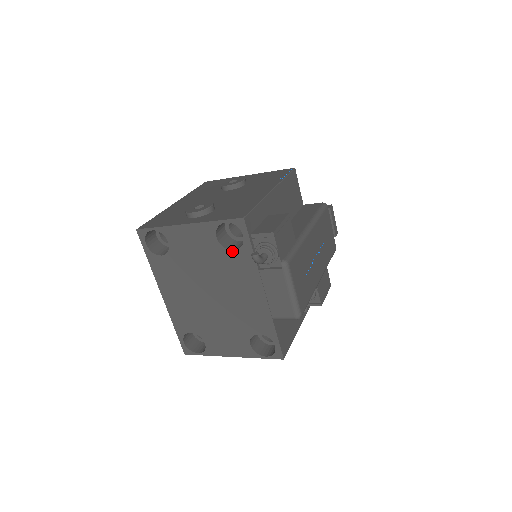
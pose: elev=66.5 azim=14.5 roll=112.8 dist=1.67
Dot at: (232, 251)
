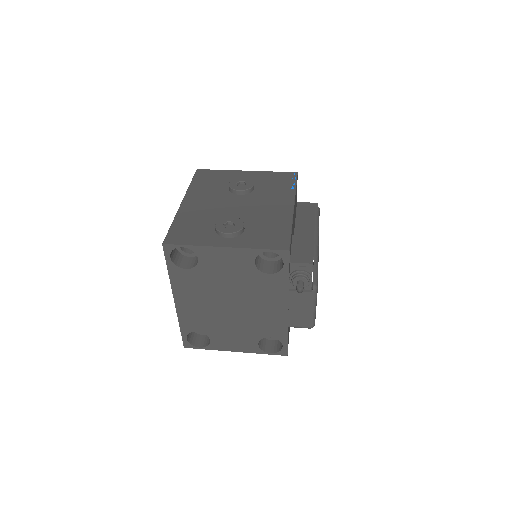
Dot at: (267, 274)
